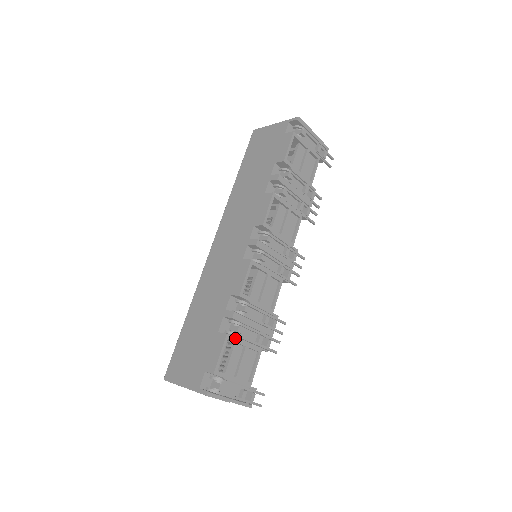
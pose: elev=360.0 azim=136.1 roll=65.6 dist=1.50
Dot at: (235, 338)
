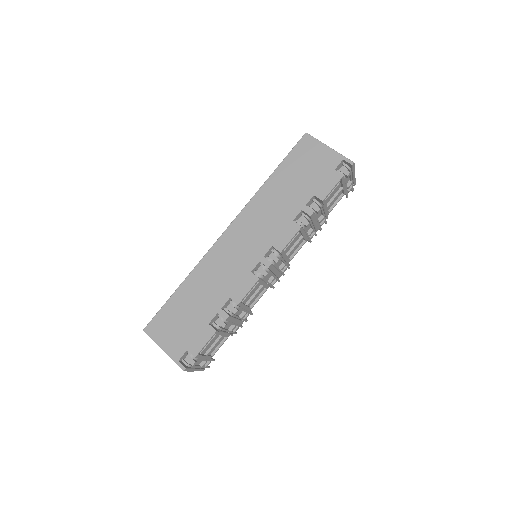
Dot at: (220, 332)
